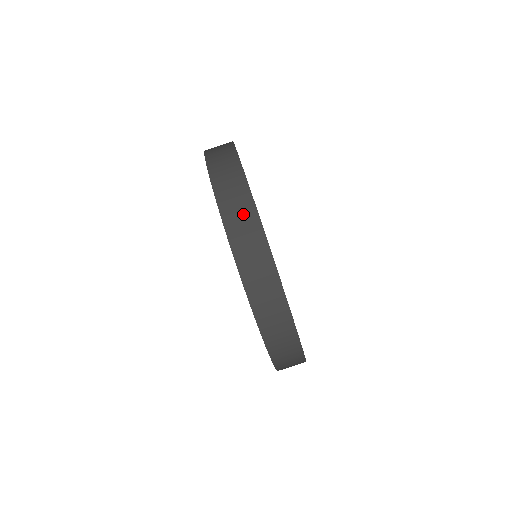
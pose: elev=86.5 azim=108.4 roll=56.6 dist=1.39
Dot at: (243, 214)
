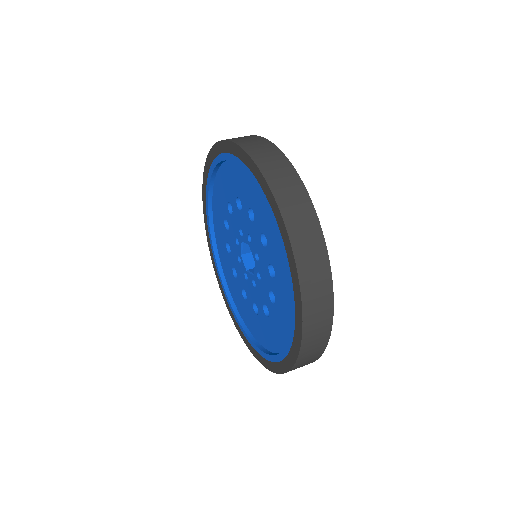
Dot at: (284, 174)
